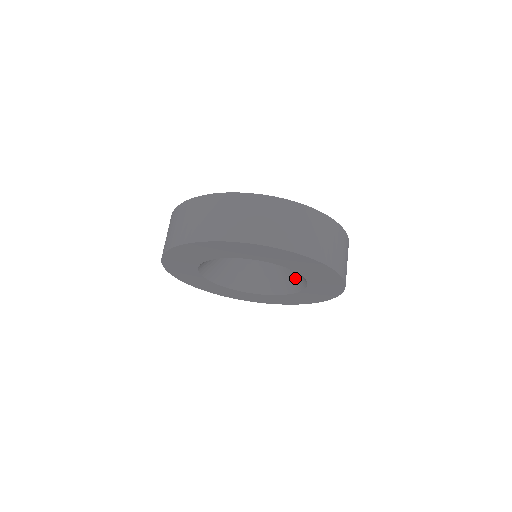
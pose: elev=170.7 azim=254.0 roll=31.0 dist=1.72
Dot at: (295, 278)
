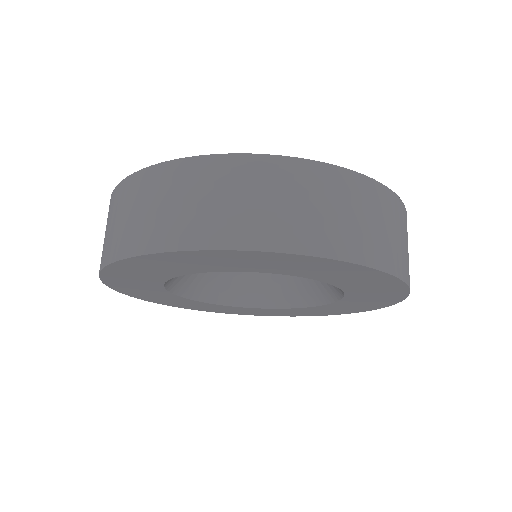
Dot at: occluded
